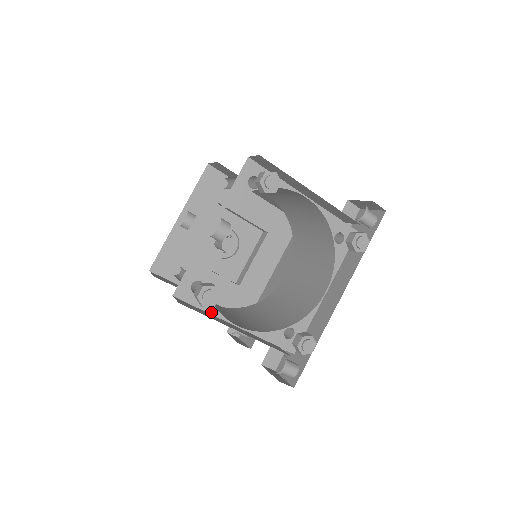
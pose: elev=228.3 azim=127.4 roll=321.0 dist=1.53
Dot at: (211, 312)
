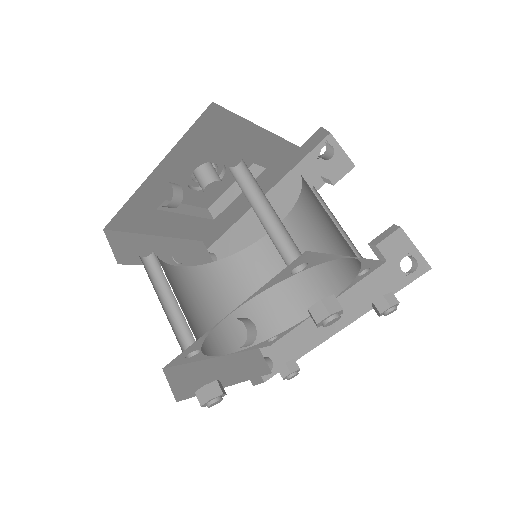
Dot at: (201, 359)
